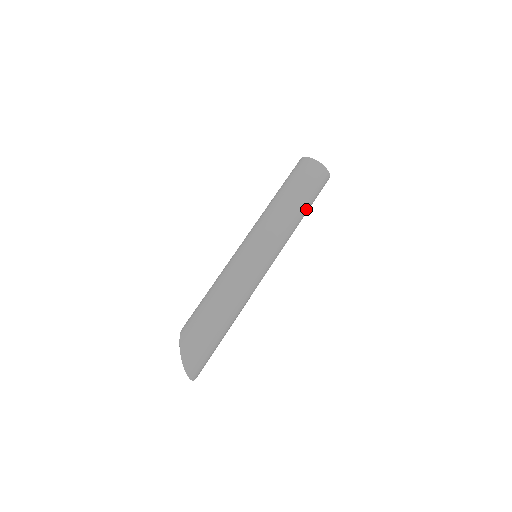
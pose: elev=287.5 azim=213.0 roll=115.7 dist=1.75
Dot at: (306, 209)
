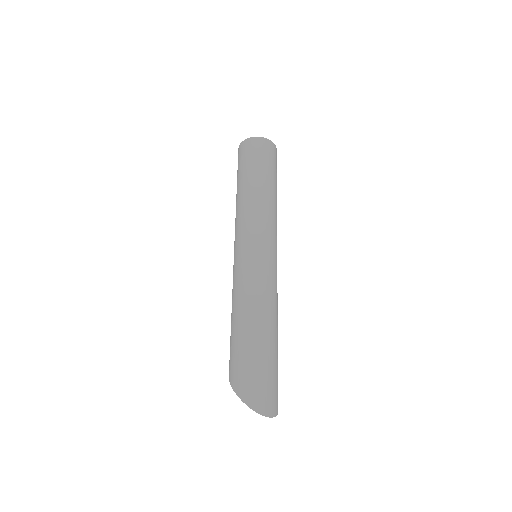
Dot at: (271, 182)
